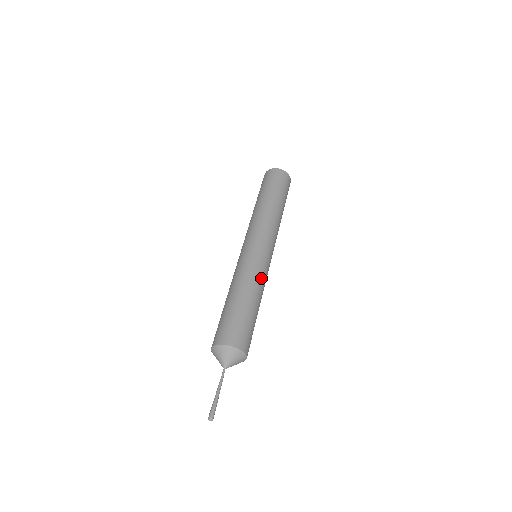
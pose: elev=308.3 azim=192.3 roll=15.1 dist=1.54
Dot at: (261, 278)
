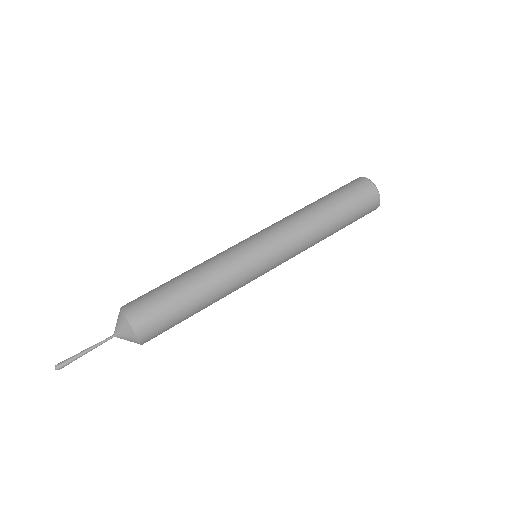
Dot at: (221, 267)
